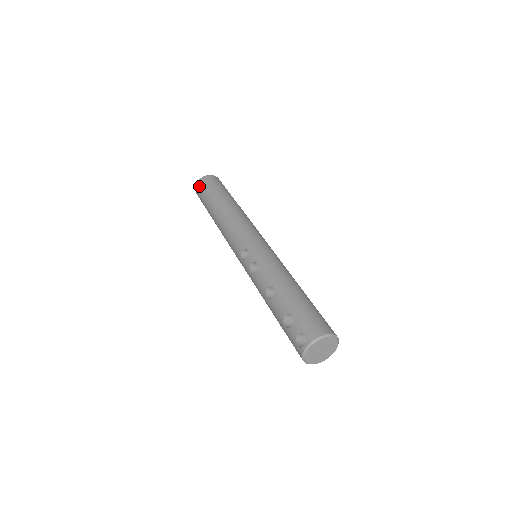
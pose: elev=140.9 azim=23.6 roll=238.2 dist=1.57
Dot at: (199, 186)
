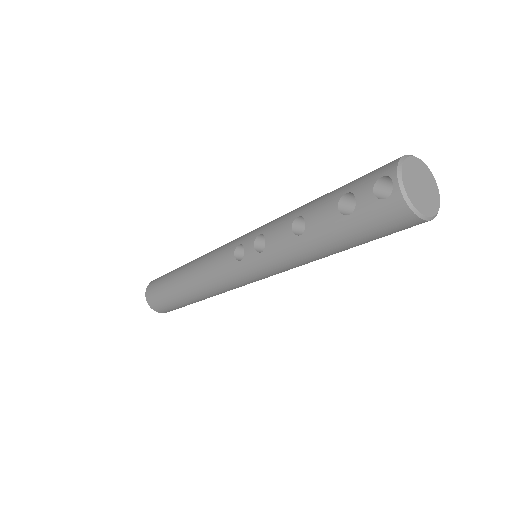
Dot at: (149, 292)
